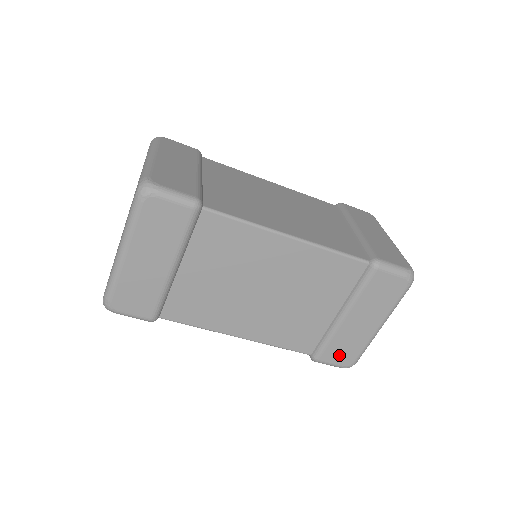
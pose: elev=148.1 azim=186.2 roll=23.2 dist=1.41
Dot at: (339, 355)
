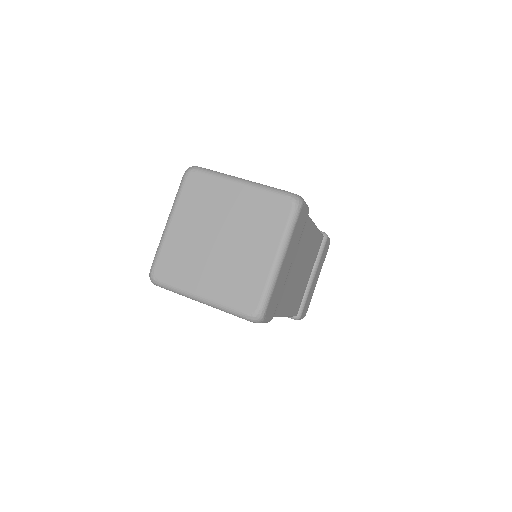
Dot at: (306, 308)
